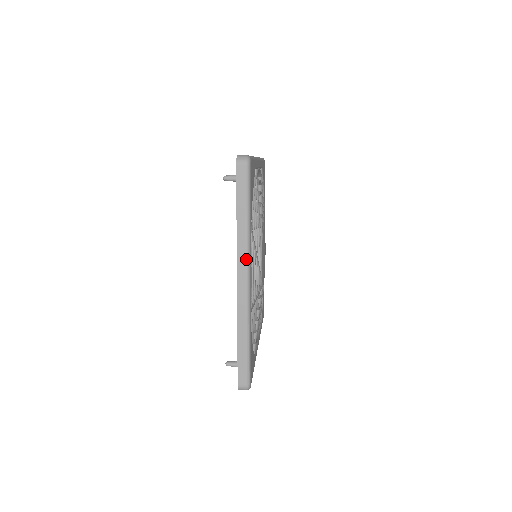
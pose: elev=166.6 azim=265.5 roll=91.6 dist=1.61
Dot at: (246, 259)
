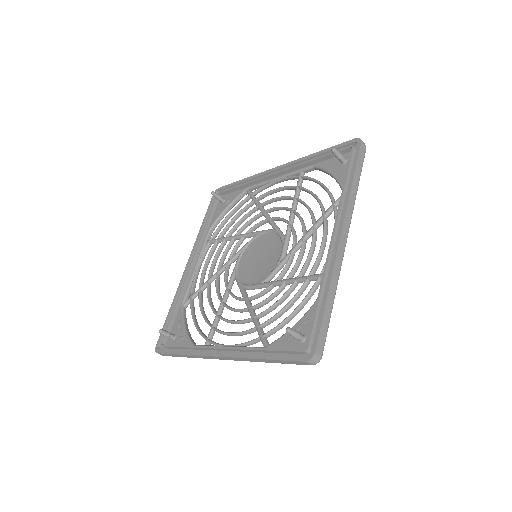
Dot at: (350, 220)
